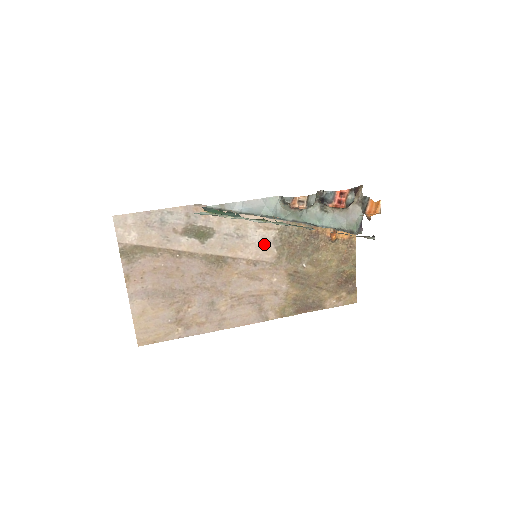
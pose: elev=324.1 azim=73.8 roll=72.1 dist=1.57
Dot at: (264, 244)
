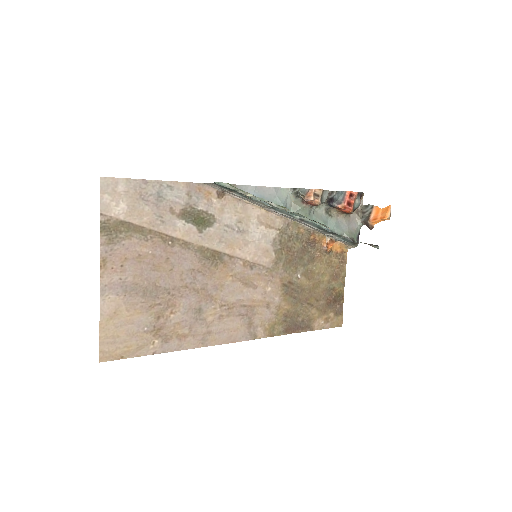
Dot at: (264, 244)
